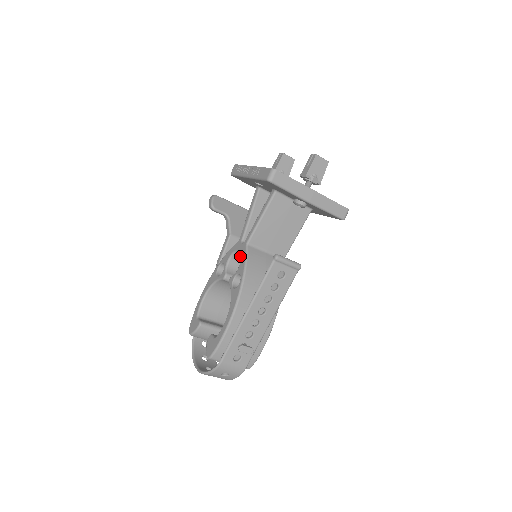
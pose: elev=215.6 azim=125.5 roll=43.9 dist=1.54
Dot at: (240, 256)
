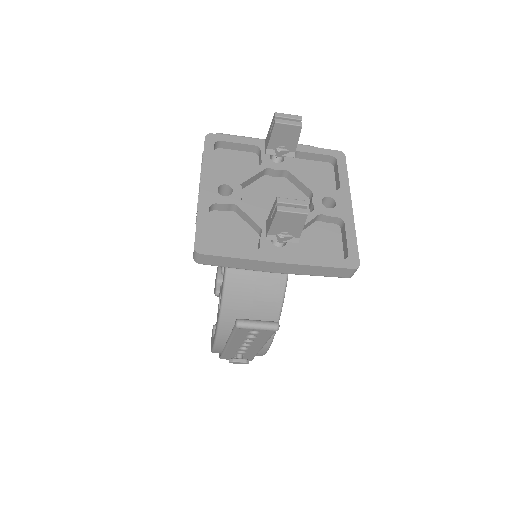
Dot at: occluded
